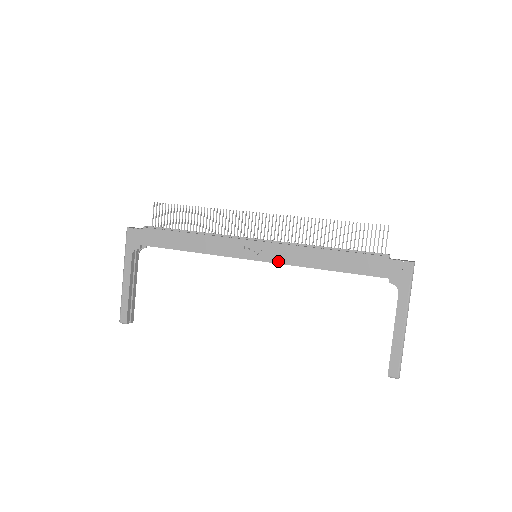
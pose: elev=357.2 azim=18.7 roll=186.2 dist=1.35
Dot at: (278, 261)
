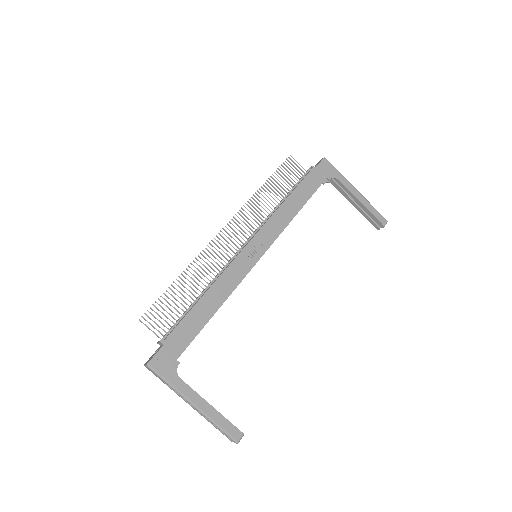
Dot at: (274, 238)
